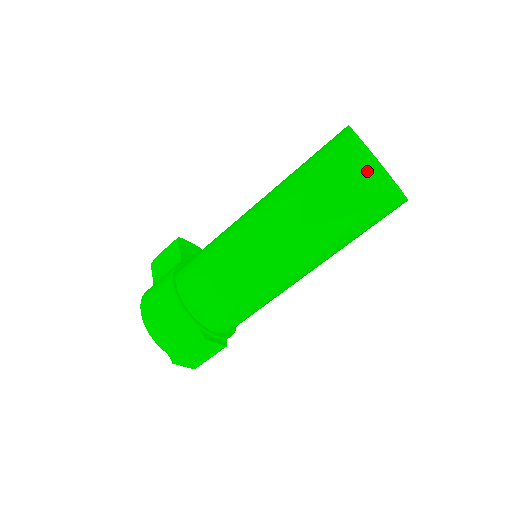
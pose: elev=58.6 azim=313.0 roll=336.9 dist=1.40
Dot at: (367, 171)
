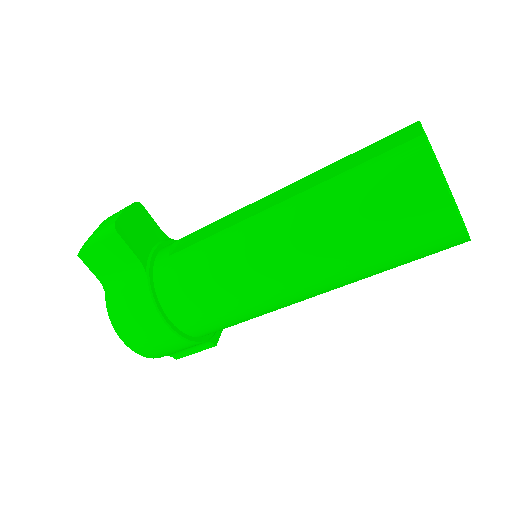
Dot at: (454, 244)
